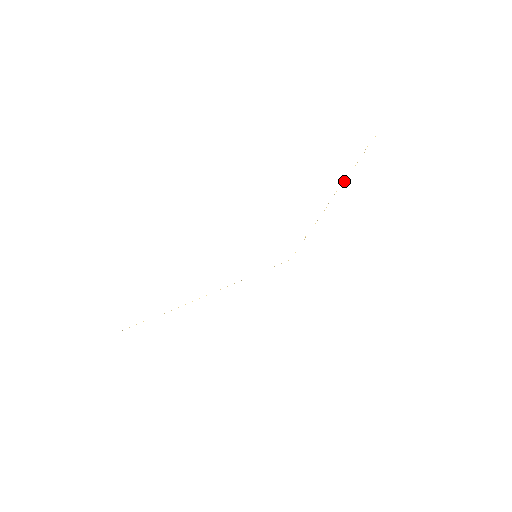
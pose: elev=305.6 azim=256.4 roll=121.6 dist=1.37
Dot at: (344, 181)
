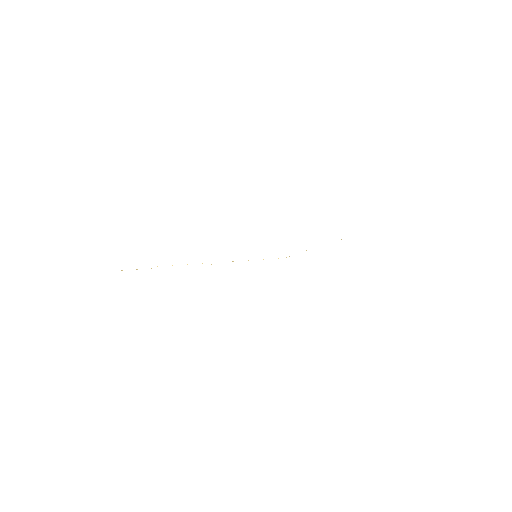
Dot at: occluded
